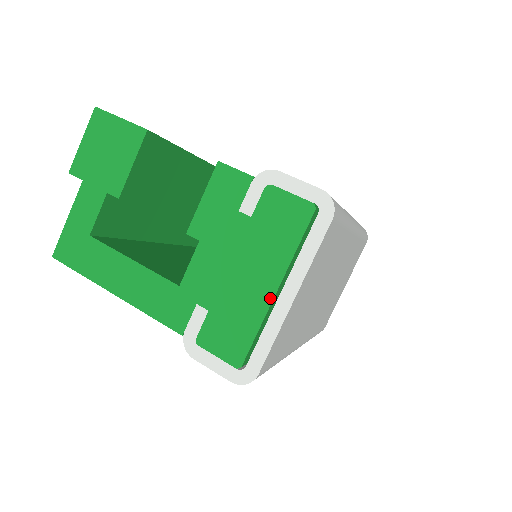
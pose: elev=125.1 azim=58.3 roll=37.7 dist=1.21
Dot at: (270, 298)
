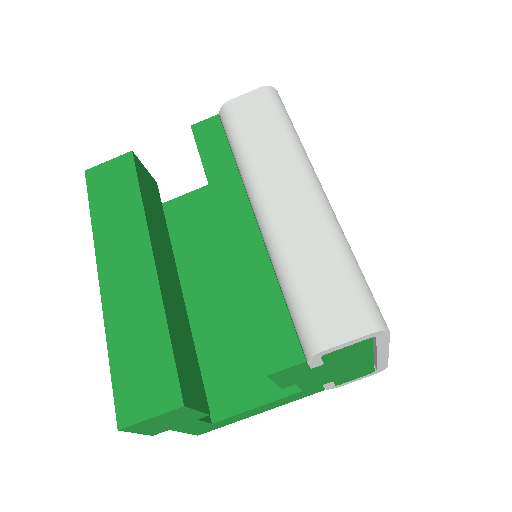
Dot at: (371, 360)
